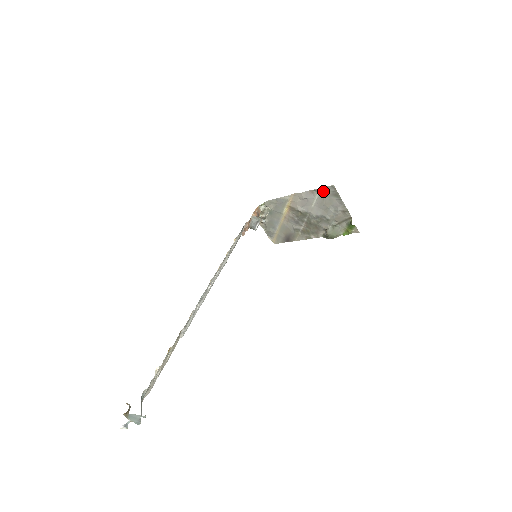
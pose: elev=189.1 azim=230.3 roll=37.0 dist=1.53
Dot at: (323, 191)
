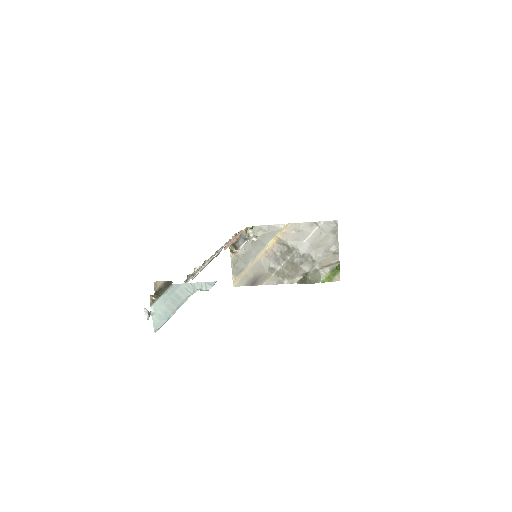
Dot at: (324, 225)
